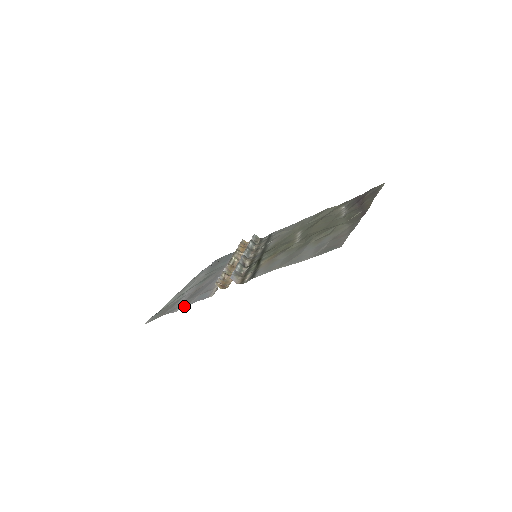
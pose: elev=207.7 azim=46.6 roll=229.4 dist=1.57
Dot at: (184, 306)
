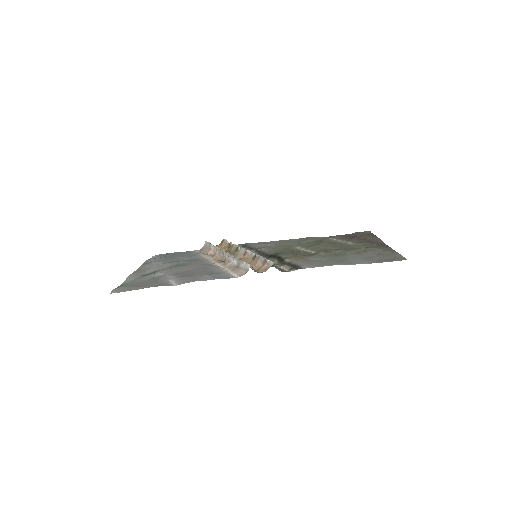
Dot at: (191, 281)
